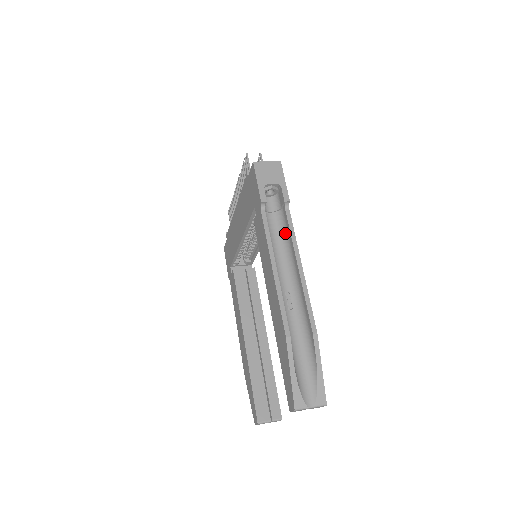
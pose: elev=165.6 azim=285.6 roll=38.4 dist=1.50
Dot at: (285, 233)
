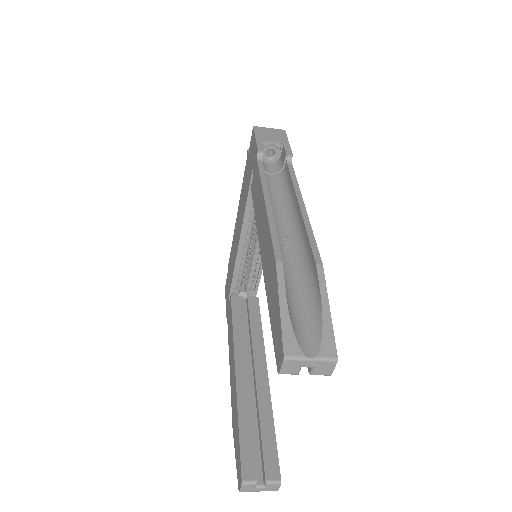
Dot at: (286, 187)
